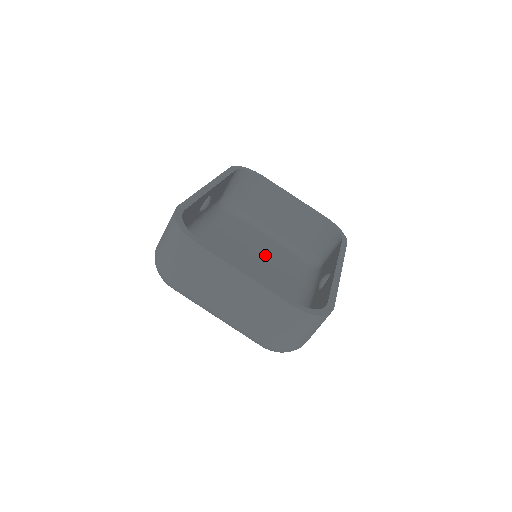
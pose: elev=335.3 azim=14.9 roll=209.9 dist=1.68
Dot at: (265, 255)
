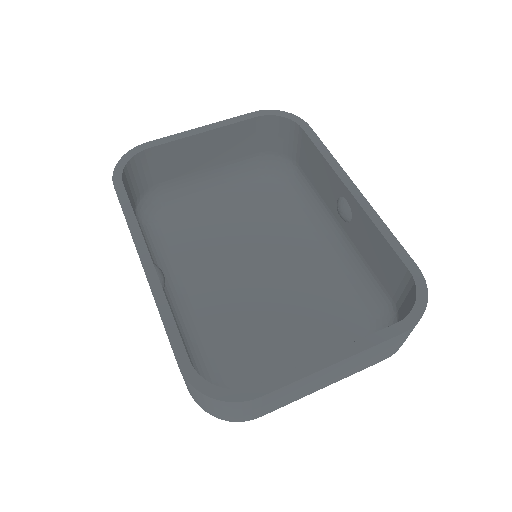
Dot at: (244, 224)
